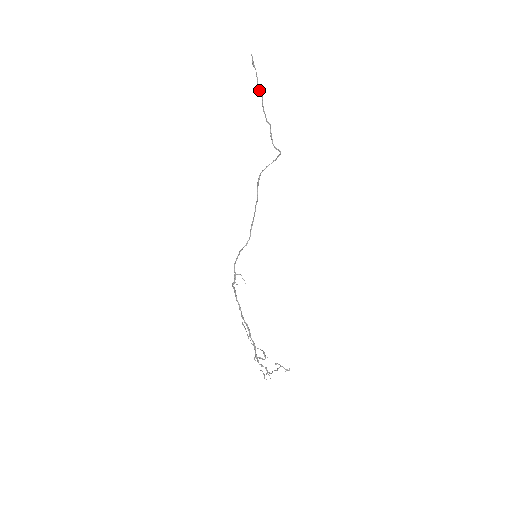
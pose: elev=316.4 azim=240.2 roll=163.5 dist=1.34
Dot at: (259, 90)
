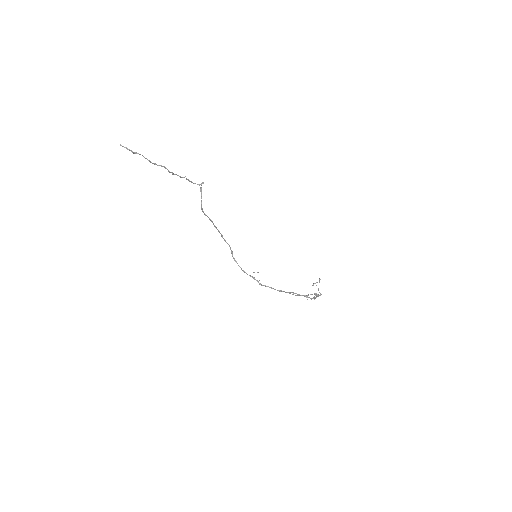
Dot at: (157, 165)
